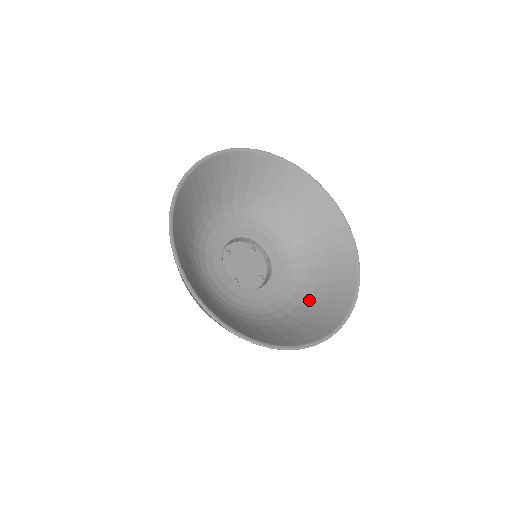
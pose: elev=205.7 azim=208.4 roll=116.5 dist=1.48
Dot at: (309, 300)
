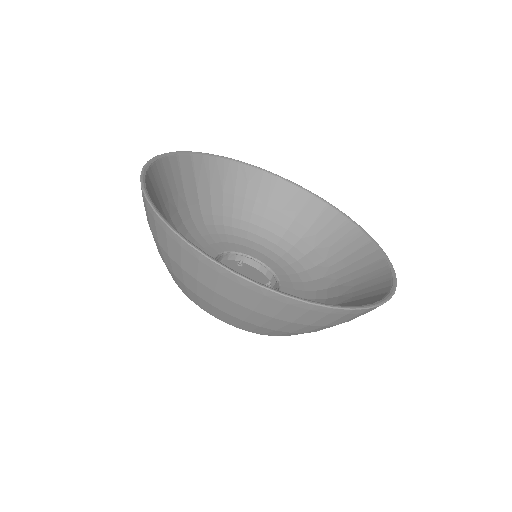
Dot at: (334, 278)
